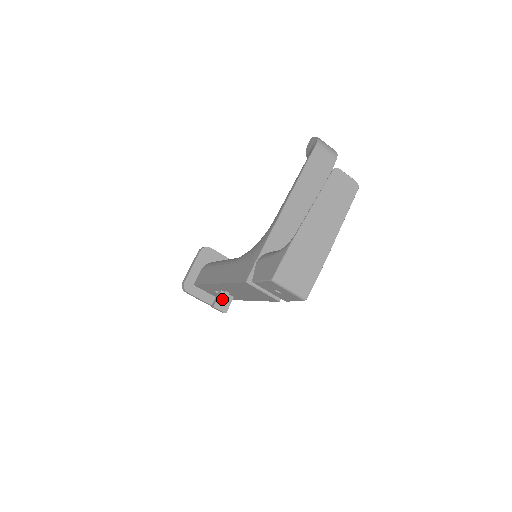
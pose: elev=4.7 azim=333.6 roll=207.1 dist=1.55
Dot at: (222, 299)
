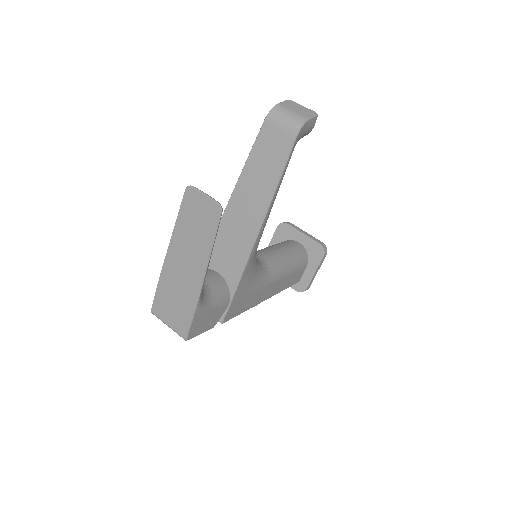
Dot at: occluded
